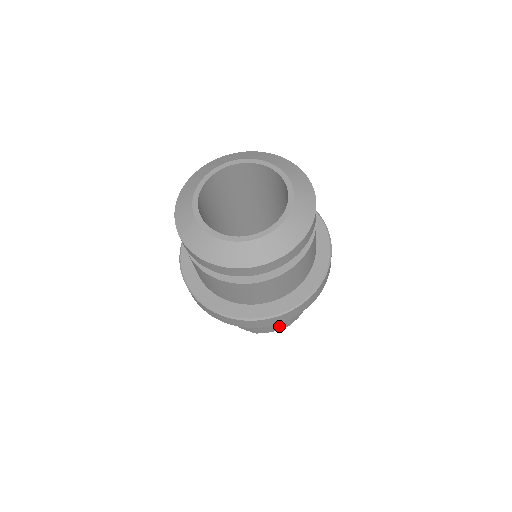
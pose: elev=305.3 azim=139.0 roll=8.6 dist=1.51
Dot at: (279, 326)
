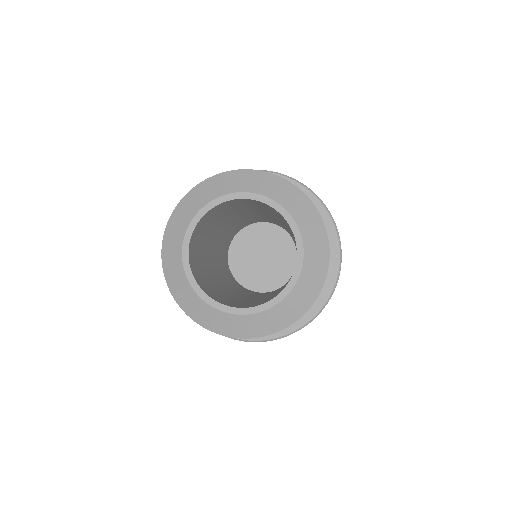
Dot at: occluded
